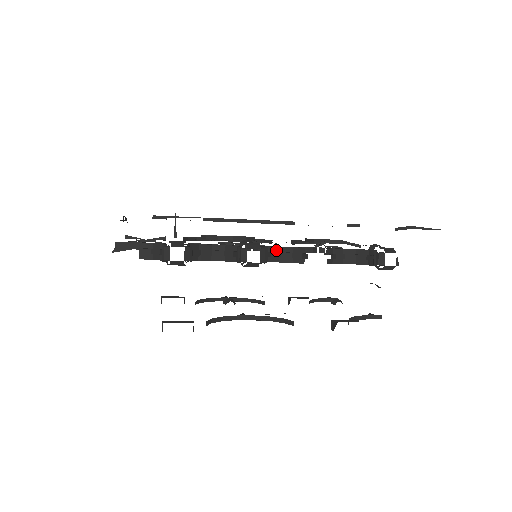
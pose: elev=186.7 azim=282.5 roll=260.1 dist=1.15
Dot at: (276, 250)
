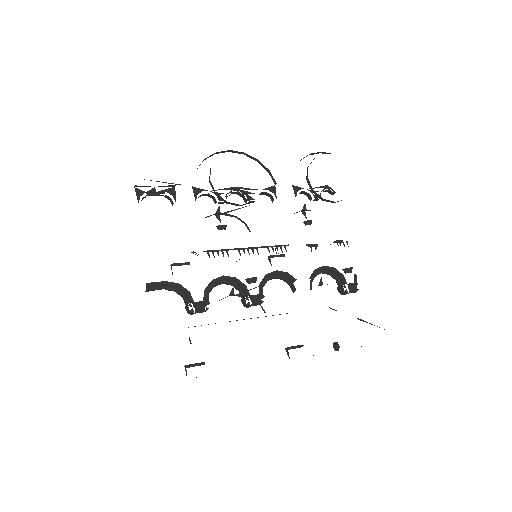
Dot at: (273, 275)
